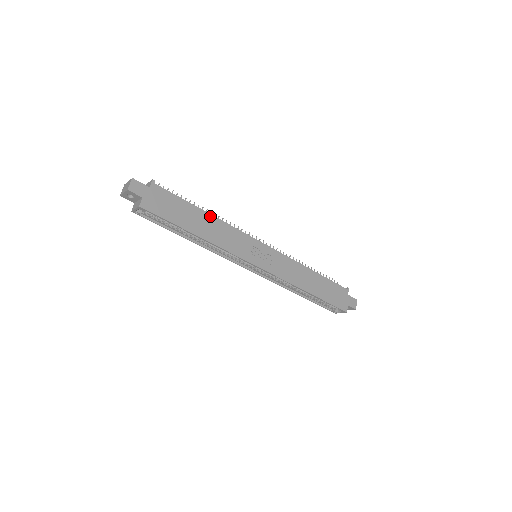
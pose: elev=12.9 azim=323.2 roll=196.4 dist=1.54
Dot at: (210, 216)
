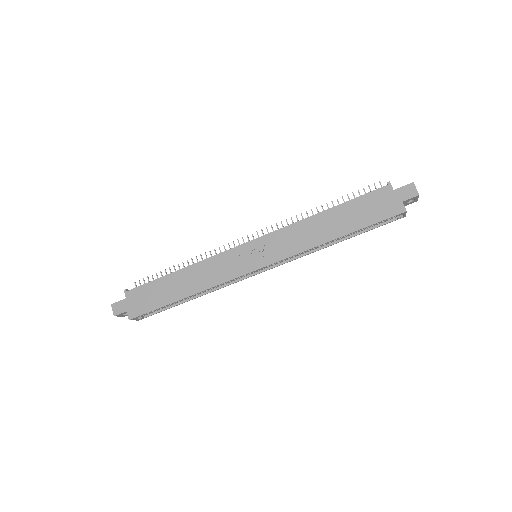
Dot at: (183, 271)
